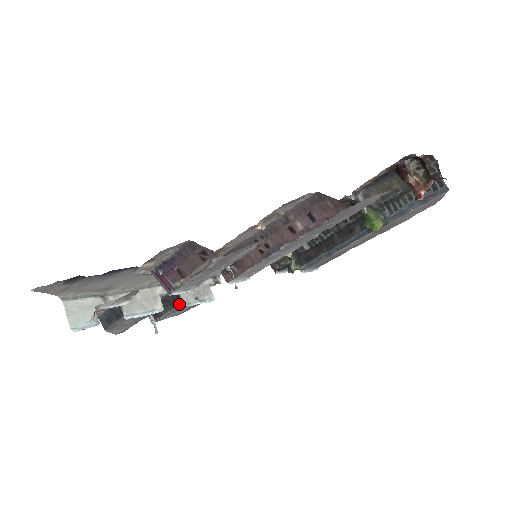
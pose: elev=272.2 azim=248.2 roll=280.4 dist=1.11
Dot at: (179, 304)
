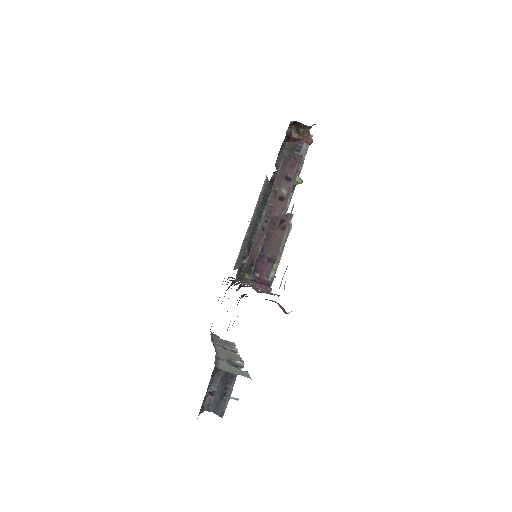
Dot at: occluded
